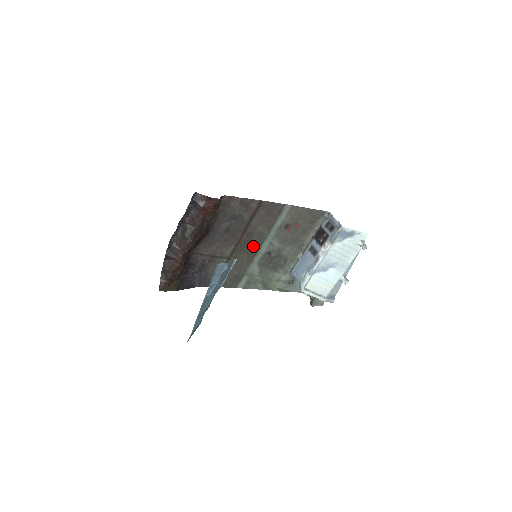
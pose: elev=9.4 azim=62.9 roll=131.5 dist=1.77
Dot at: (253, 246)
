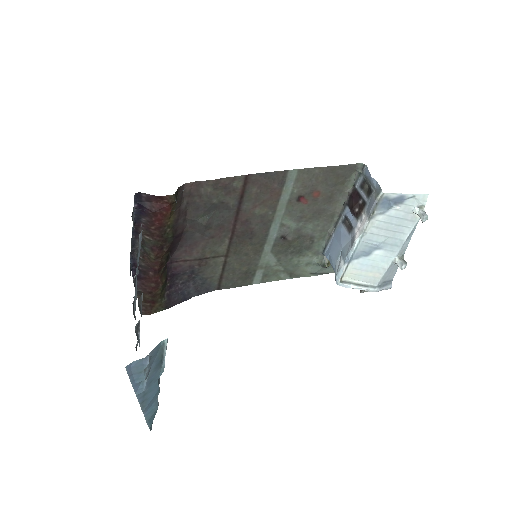
Dot at: (256, 234)
